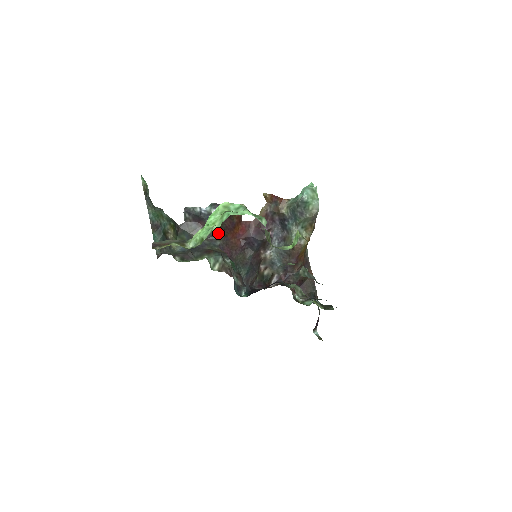
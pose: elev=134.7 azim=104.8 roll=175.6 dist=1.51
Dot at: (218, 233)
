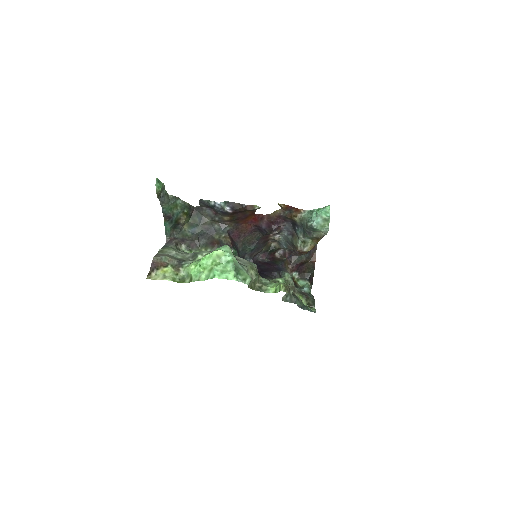
Dot at: (229, 221)
